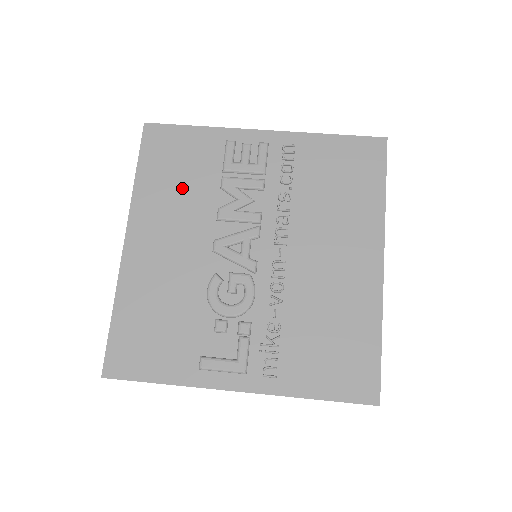
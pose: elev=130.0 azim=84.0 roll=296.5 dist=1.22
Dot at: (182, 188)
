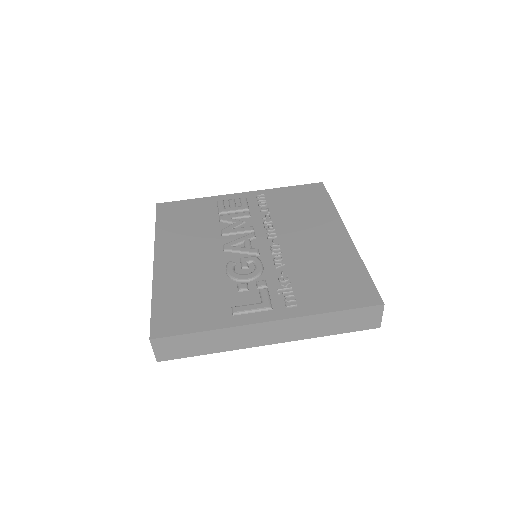
Dot at: (192, 226)
